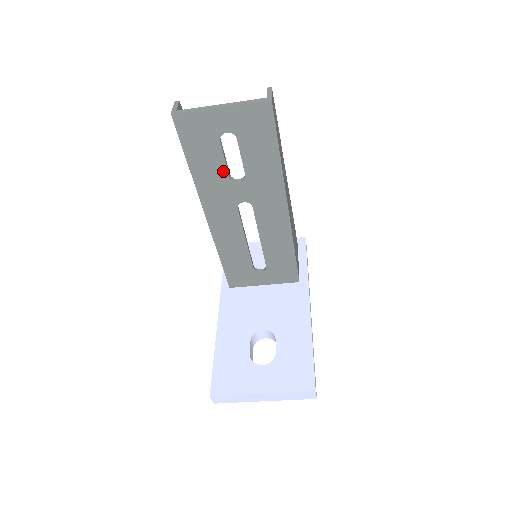
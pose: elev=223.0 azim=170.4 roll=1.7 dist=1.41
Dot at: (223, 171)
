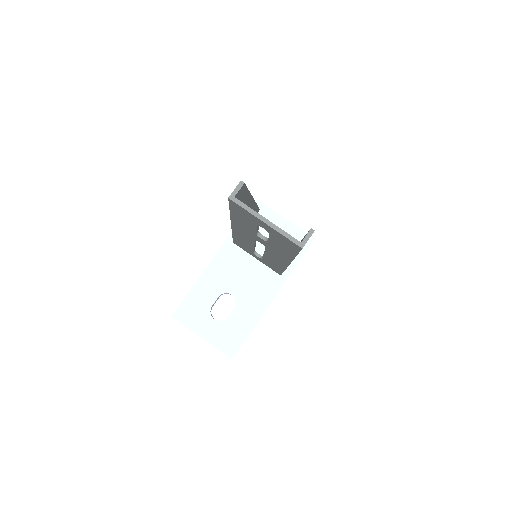
Dot at: (253, 230)
